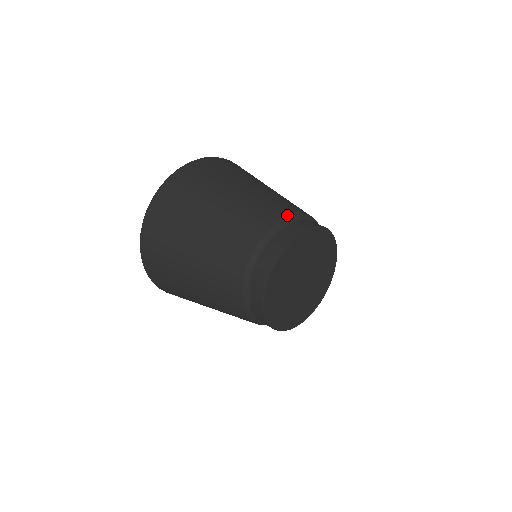
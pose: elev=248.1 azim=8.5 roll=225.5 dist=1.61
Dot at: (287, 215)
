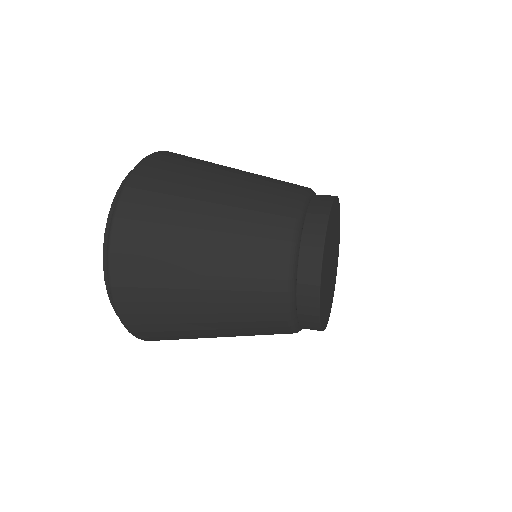
Dot at: (297, 204)
